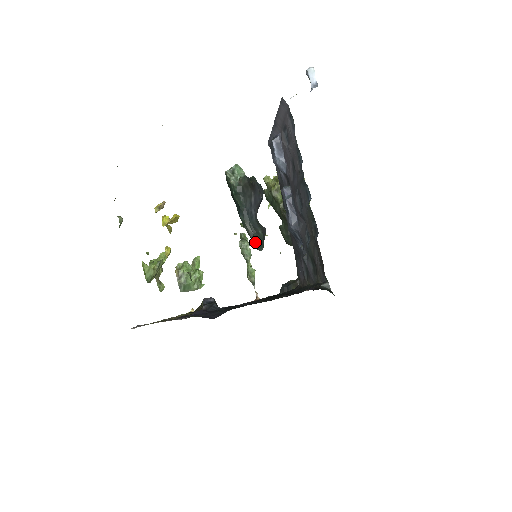
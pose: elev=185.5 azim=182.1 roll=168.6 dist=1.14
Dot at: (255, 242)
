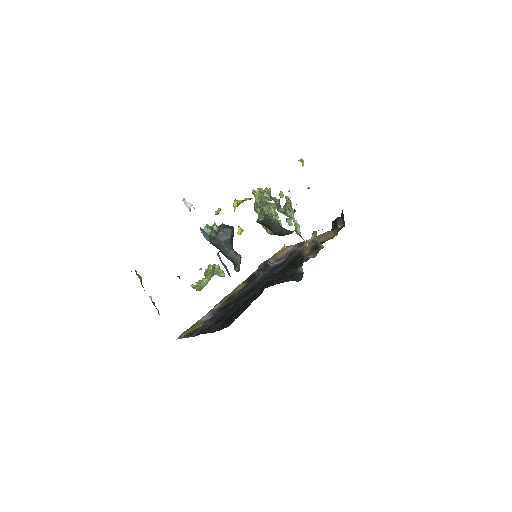
Dot at: (234, 267)
